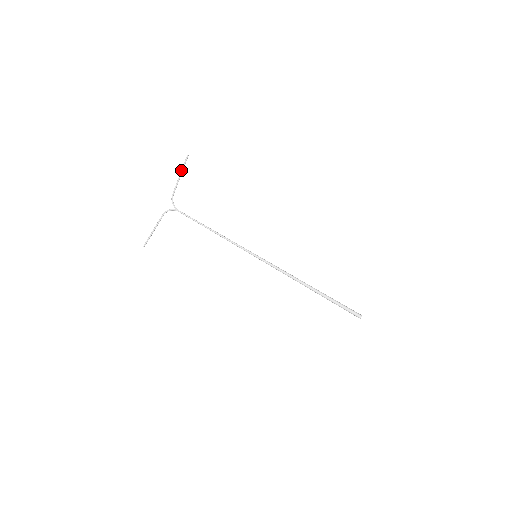
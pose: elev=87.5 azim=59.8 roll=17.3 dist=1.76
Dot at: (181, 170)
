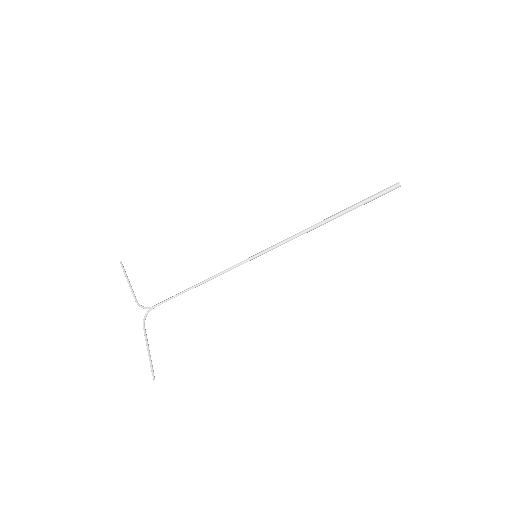
Dot at: (125, 276)
